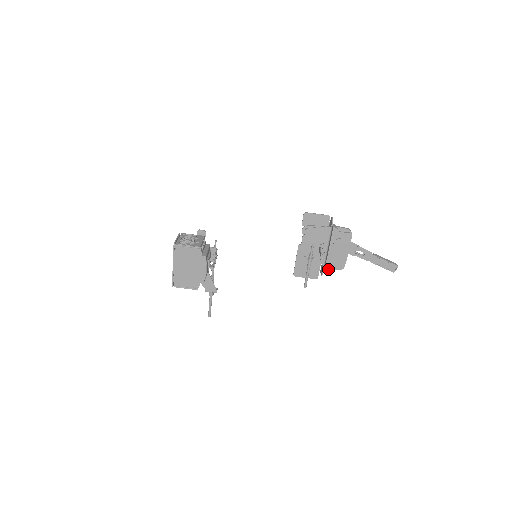
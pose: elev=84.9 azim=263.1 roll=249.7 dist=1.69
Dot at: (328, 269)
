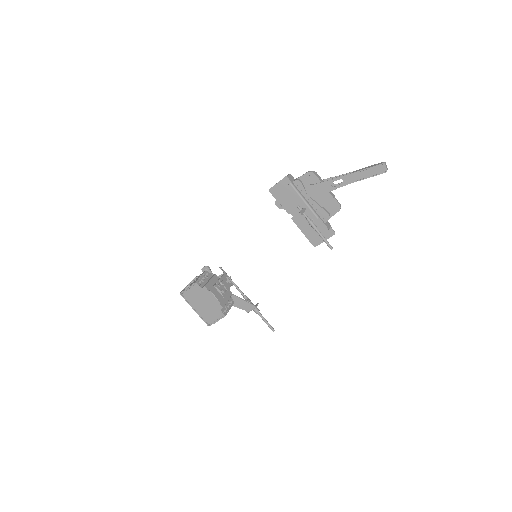
Dot at: (326, 219)
